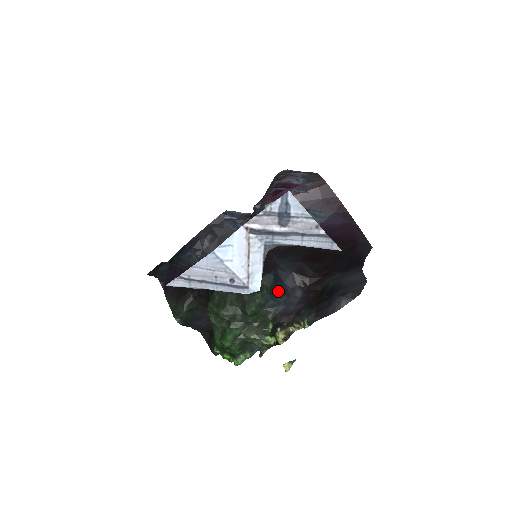
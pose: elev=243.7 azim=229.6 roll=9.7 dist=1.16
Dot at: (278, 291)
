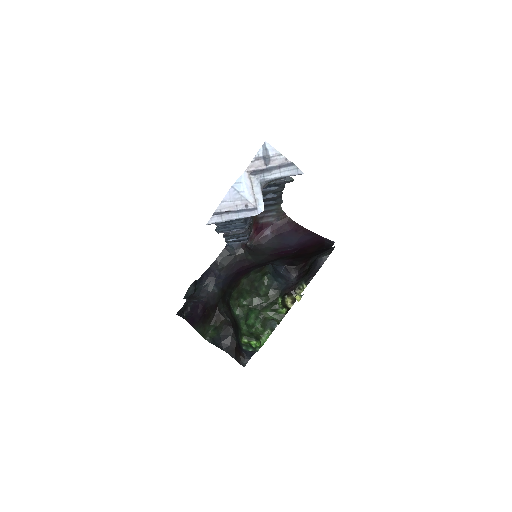
Dot at: (278, 276)
